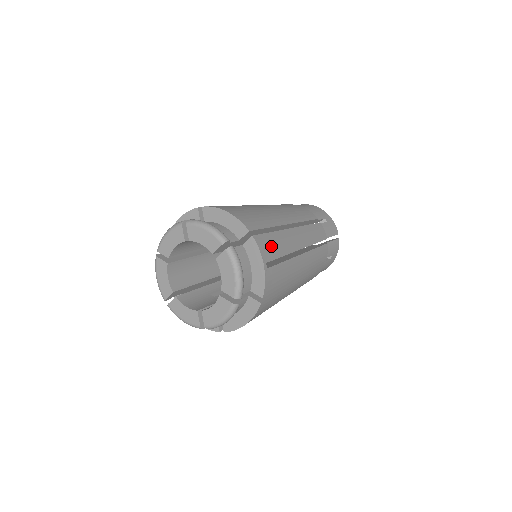
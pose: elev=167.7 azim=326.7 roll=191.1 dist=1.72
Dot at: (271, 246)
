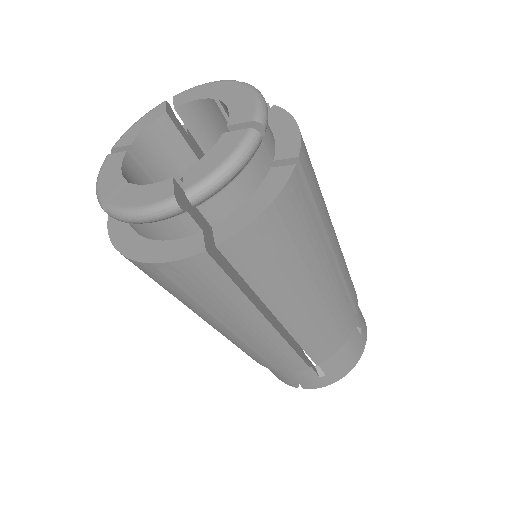
Dot at: occluded
